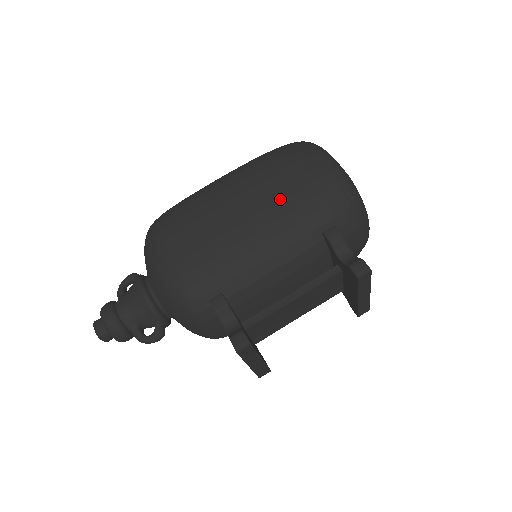
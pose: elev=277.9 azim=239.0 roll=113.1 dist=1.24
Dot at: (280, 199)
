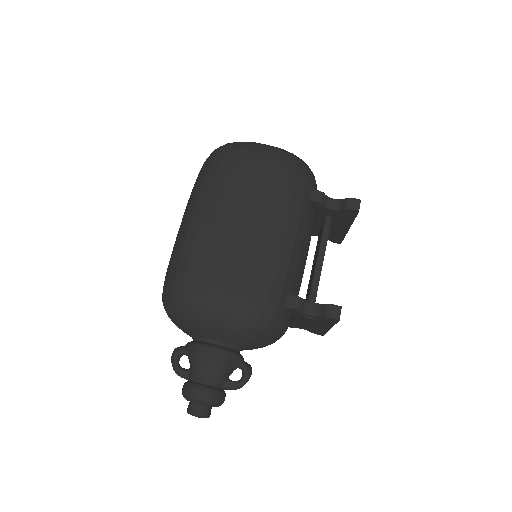
Dot at: (263, 198)
